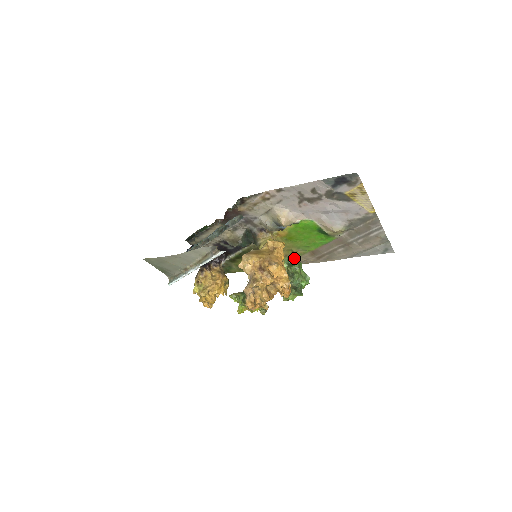
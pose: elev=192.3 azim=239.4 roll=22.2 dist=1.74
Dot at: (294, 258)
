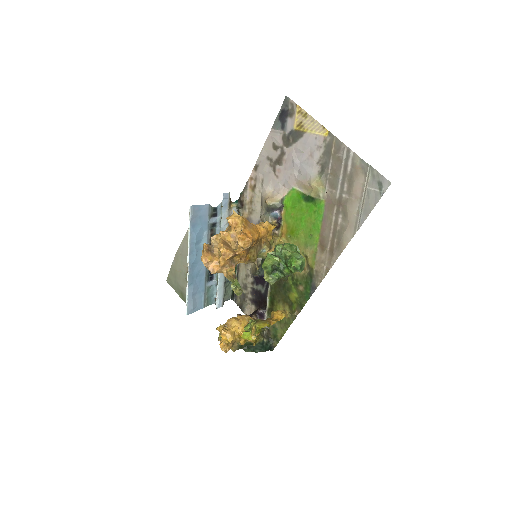
Dot at: (313, 269)
